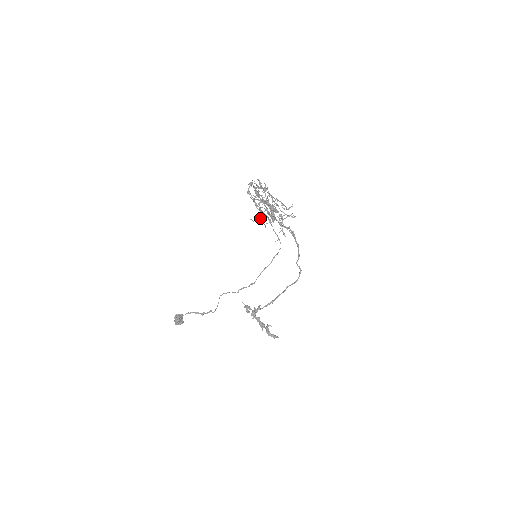
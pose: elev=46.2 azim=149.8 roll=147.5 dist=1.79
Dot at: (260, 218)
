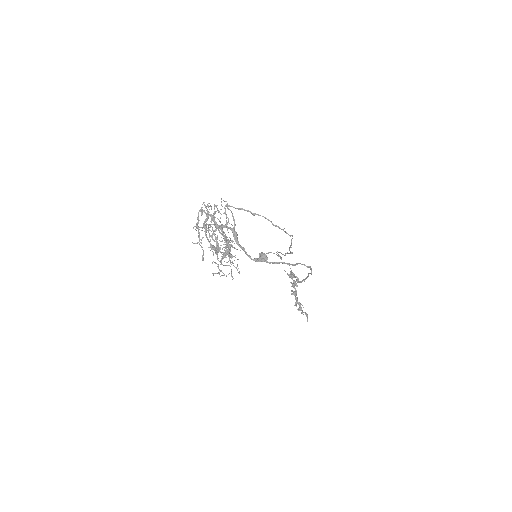
Dot at: (218, 249)
